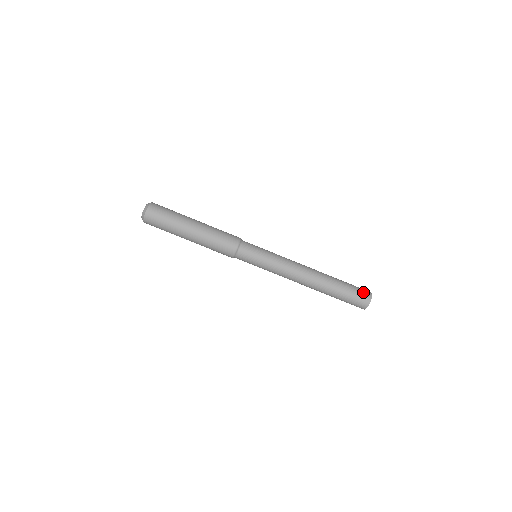
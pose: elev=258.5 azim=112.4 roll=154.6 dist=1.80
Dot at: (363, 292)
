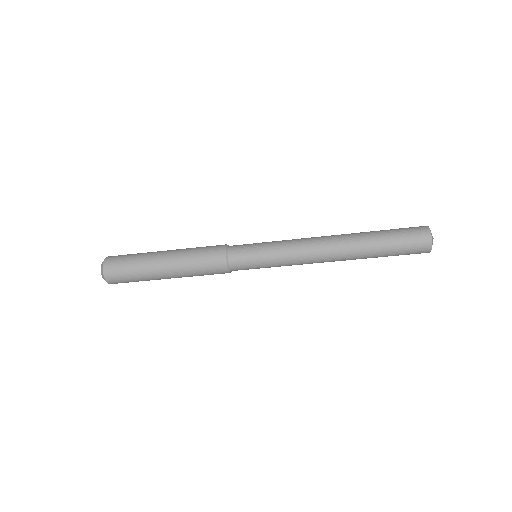
Dot at: (414, 229)
